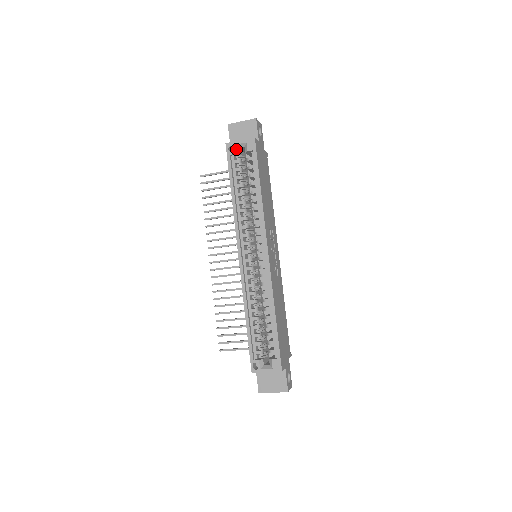
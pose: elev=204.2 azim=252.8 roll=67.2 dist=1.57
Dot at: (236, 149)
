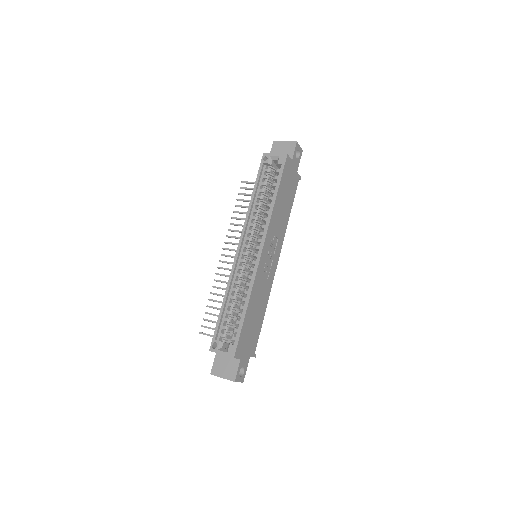
Dot at: (270, 160)
